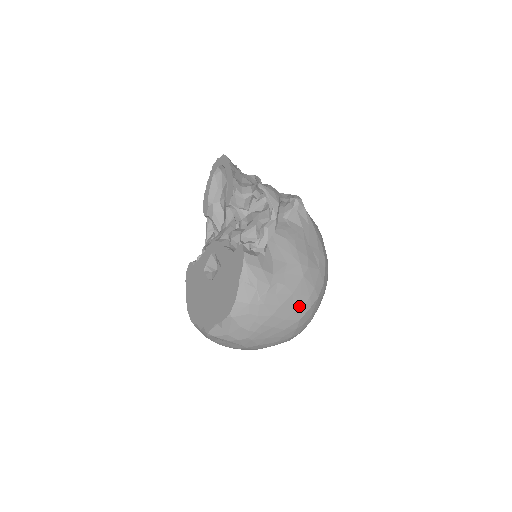
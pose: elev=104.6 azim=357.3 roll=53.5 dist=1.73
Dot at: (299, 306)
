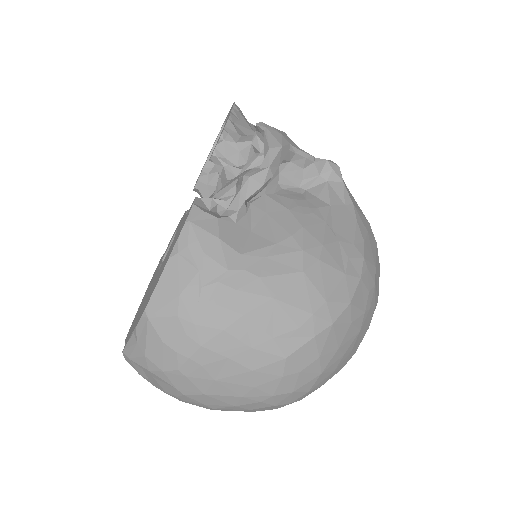
Dot at: (286, 327)
